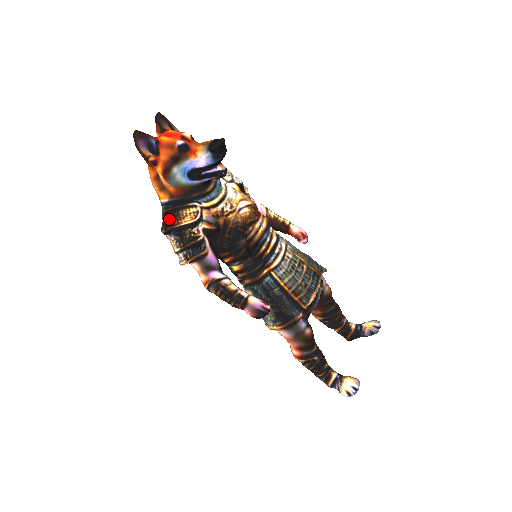
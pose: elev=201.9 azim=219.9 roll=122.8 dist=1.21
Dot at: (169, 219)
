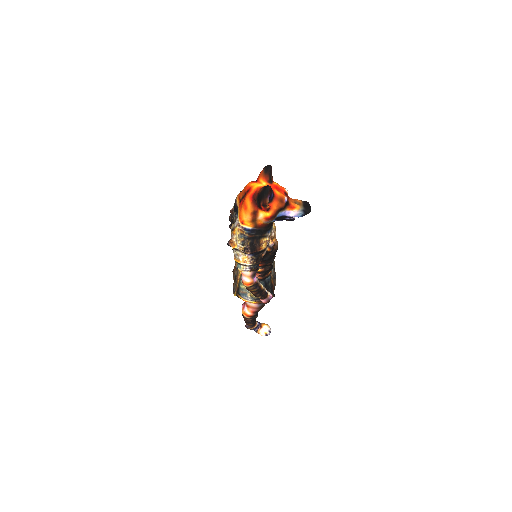
Dot at: (254, 244)
